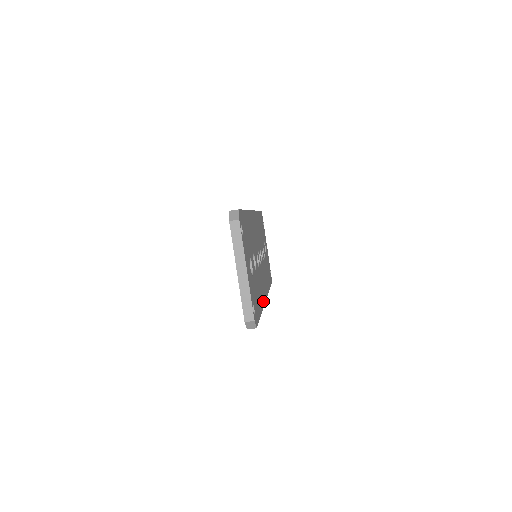
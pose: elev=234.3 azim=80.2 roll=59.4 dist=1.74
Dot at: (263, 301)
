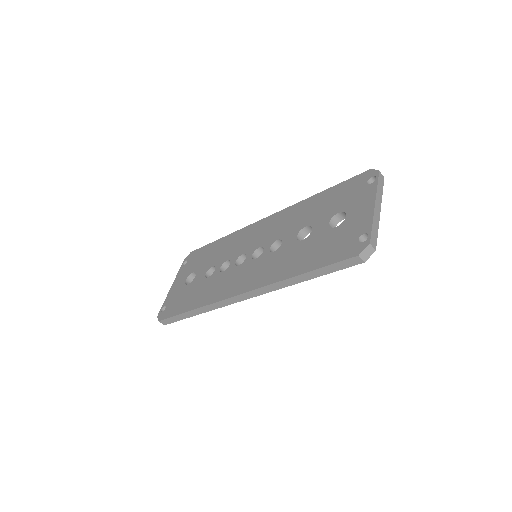
Dot at: occluded
